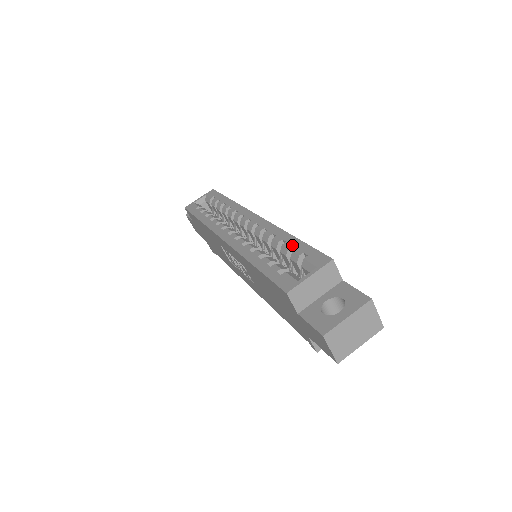
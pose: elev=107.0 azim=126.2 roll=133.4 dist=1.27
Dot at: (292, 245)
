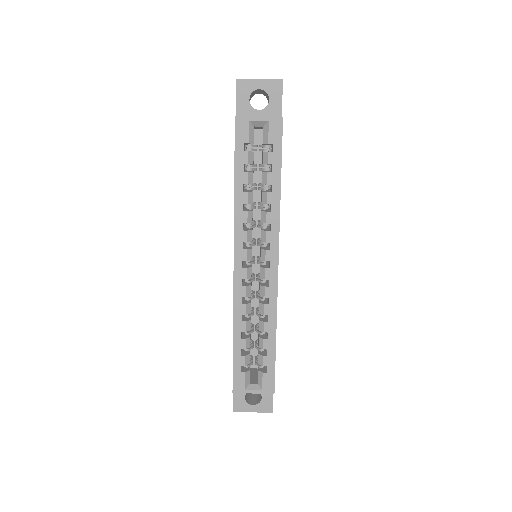
Dot at: (268, 349)
